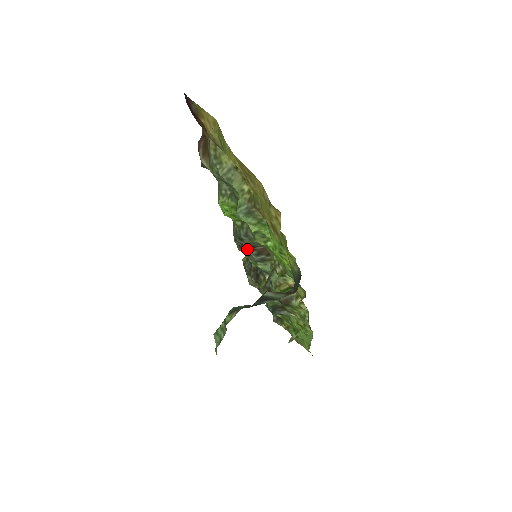
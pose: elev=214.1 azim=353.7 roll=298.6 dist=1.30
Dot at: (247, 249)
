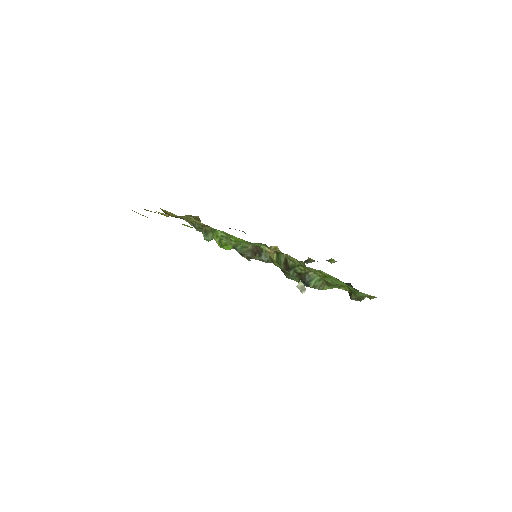
Dot at: (254, 258)
